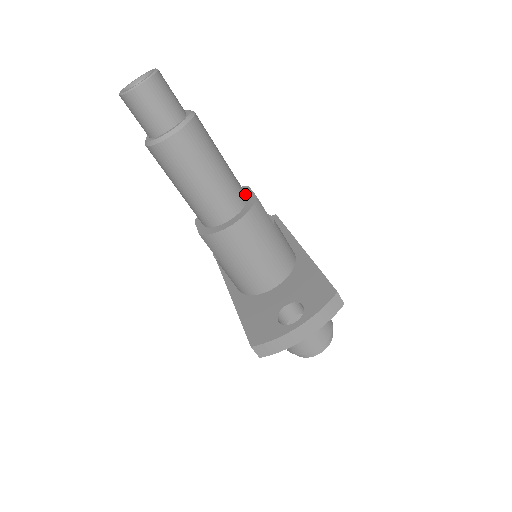
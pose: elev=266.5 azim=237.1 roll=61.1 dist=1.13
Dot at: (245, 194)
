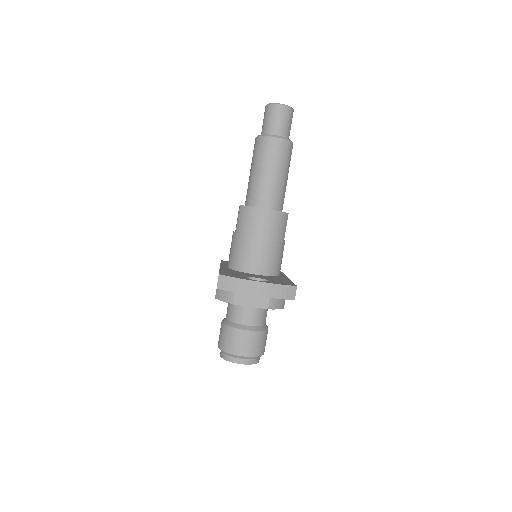
Dot at: (282, 209)
